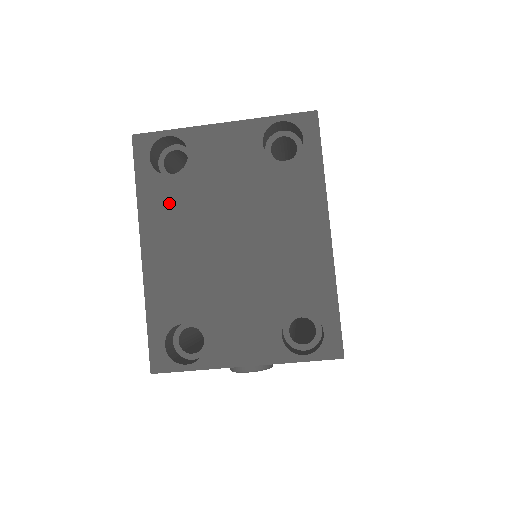
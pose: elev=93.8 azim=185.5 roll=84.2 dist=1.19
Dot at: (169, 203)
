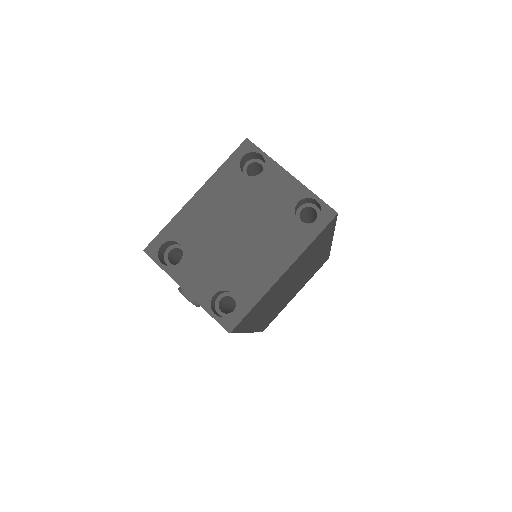
Dot at: (230, 185)
